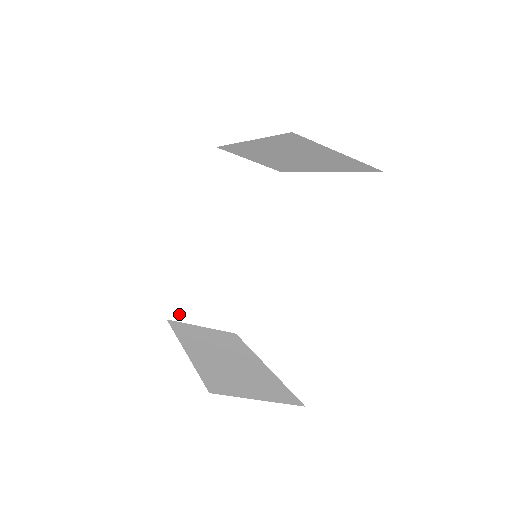
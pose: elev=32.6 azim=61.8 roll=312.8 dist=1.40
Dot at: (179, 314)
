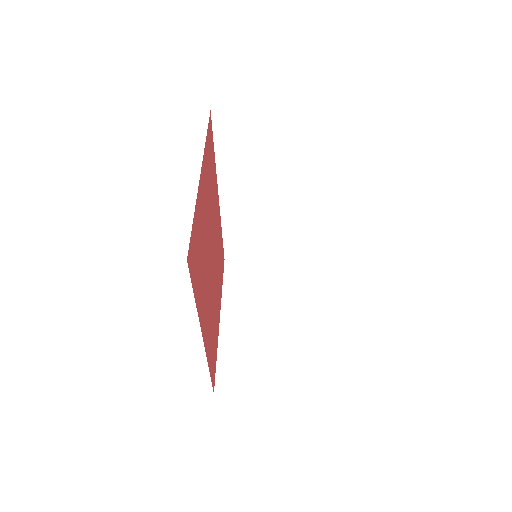
Dot at: (234, 254)
